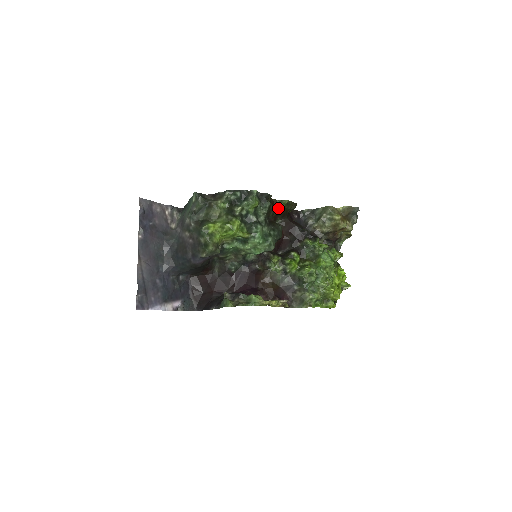
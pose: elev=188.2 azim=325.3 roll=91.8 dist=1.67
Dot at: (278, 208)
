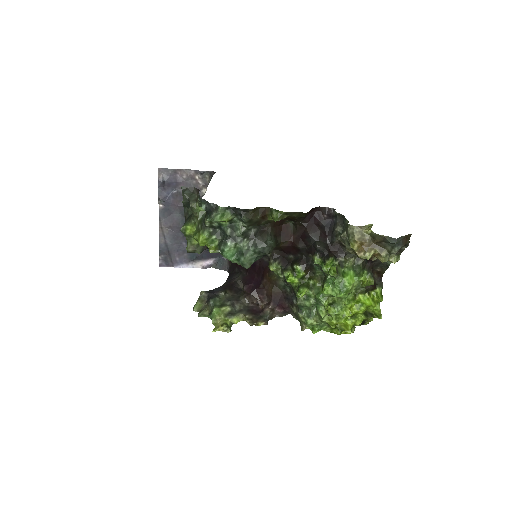
Dot at: (272, 218)
